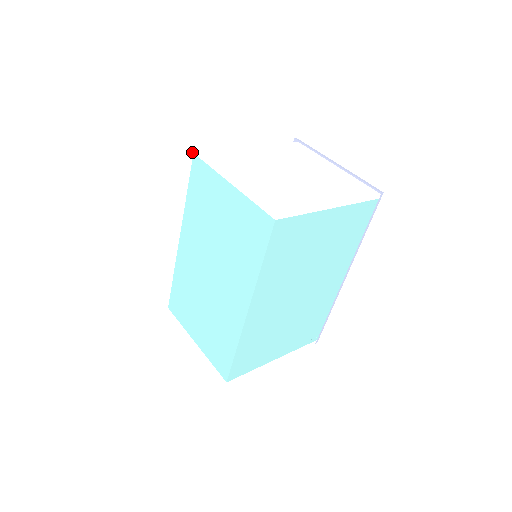
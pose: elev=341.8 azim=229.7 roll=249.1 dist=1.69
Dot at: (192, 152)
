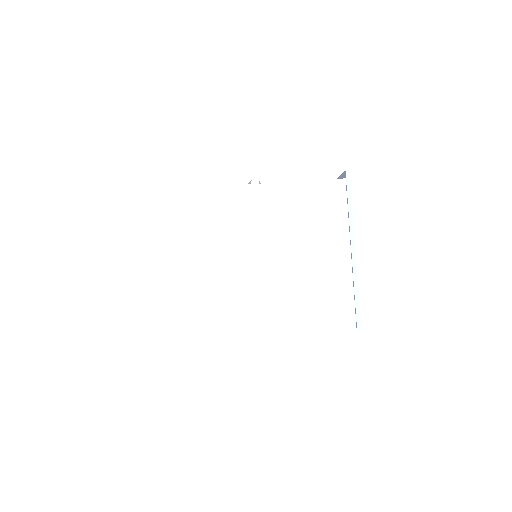
Dot at: (175, 187)
